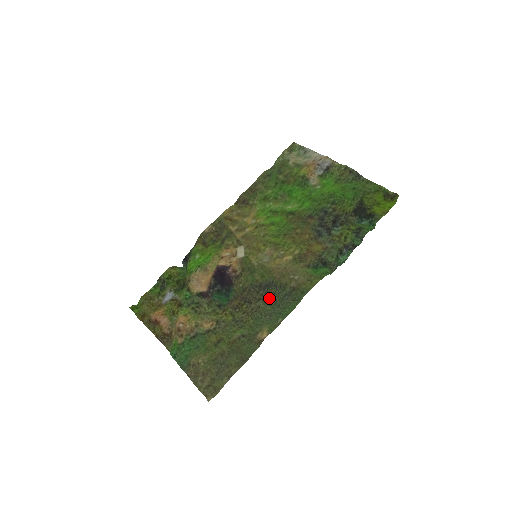
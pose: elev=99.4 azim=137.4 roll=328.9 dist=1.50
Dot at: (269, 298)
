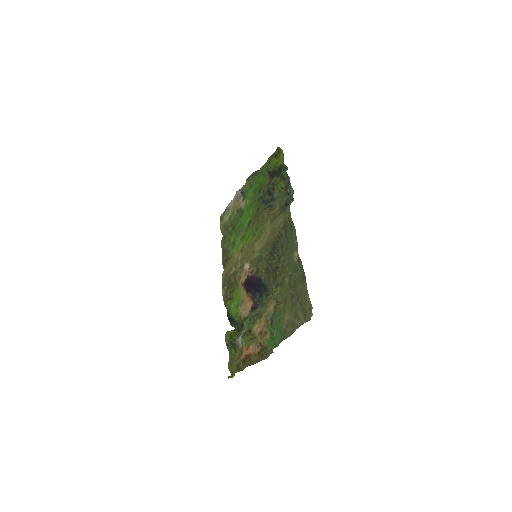
Dot at: (282, 250)
